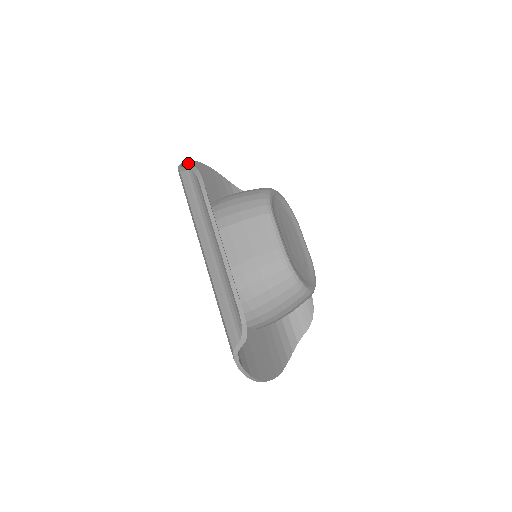
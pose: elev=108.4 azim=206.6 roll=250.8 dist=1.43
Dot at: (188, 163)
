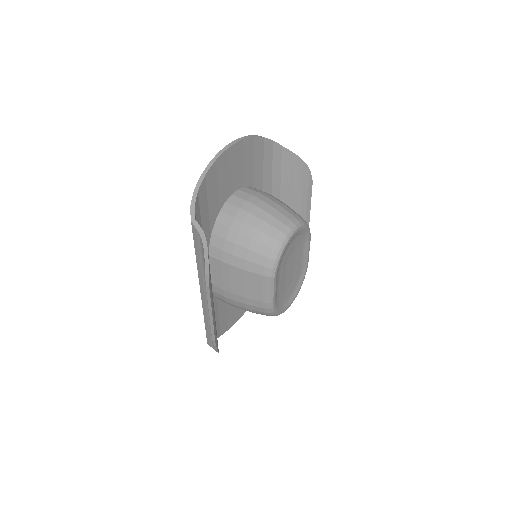
Dot at: (207, 175)
